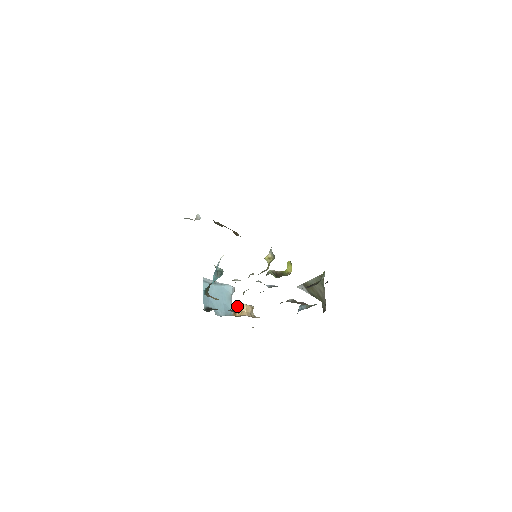
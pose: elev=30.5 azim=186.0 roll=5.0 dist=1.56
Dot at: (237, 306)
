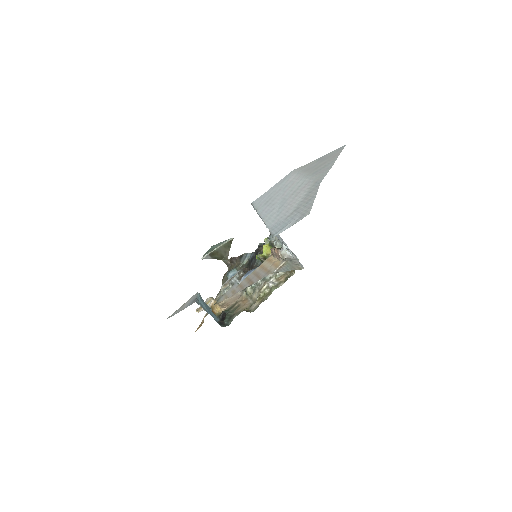
Dot at: (212, 306)
